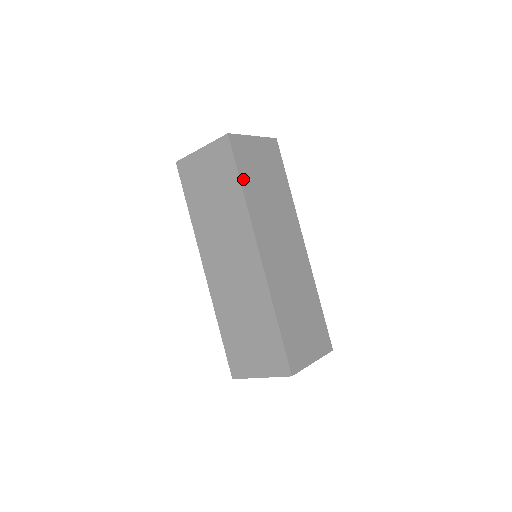
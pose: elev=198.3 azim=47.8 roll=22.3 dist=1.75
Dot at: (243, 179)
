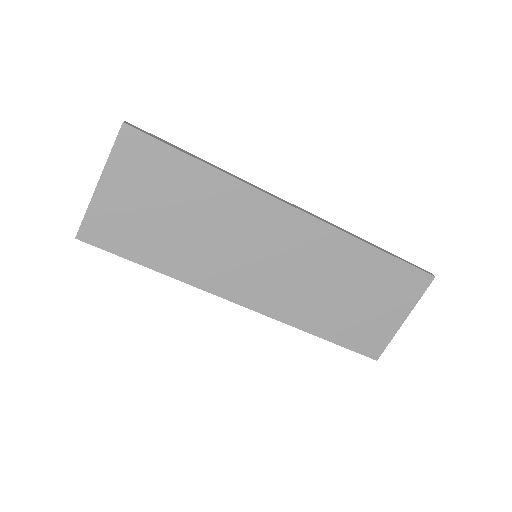
Dot at: (146, 260)
